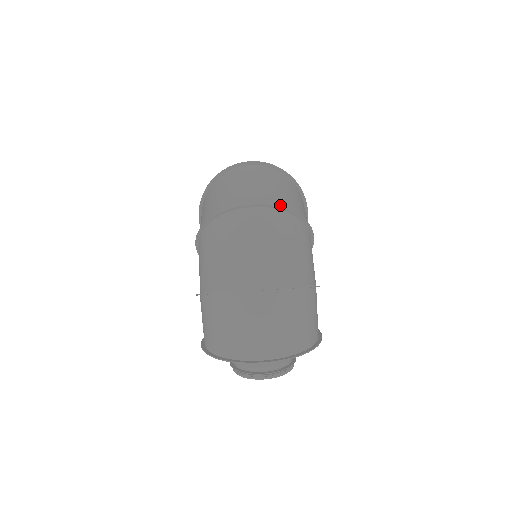
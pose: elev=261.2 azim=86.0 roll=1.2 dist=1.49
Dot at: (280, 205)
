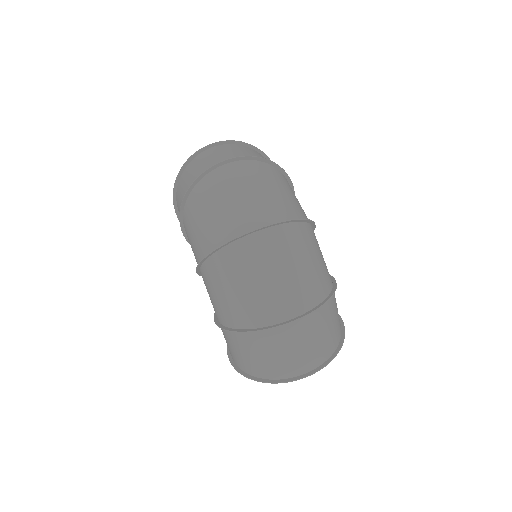
Dot at: (284, 216)
